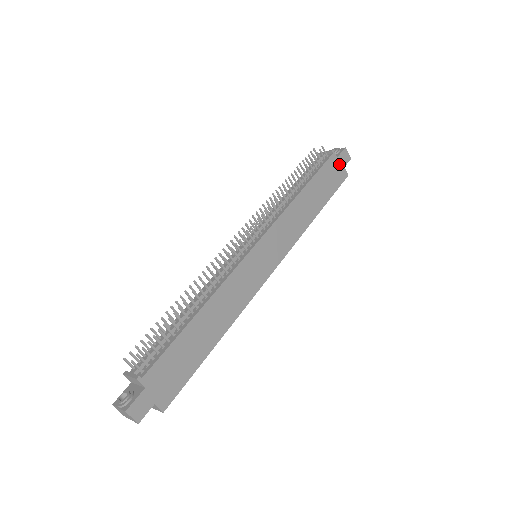
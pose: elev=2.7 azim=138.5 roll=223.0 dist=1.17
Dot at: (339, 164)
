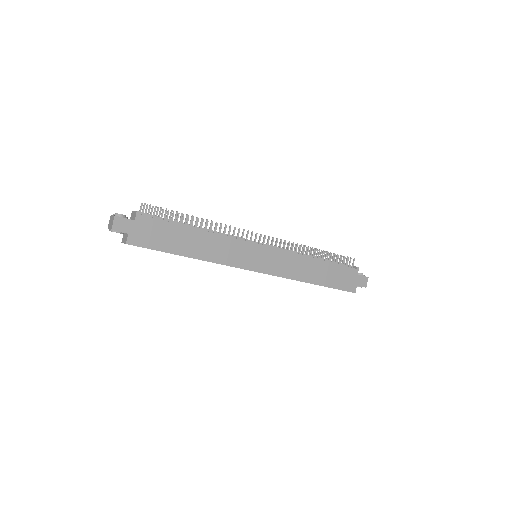
Dot at: (355, 279)
